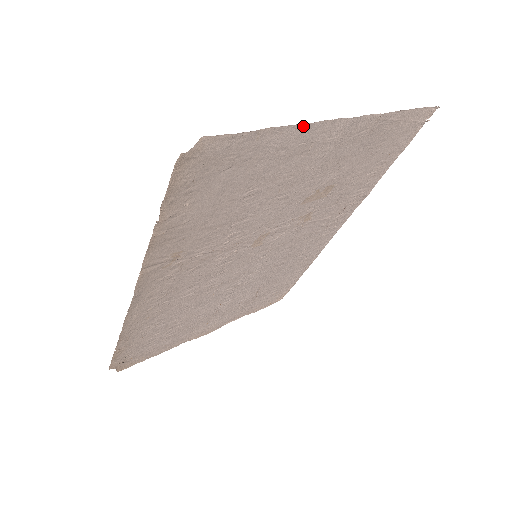
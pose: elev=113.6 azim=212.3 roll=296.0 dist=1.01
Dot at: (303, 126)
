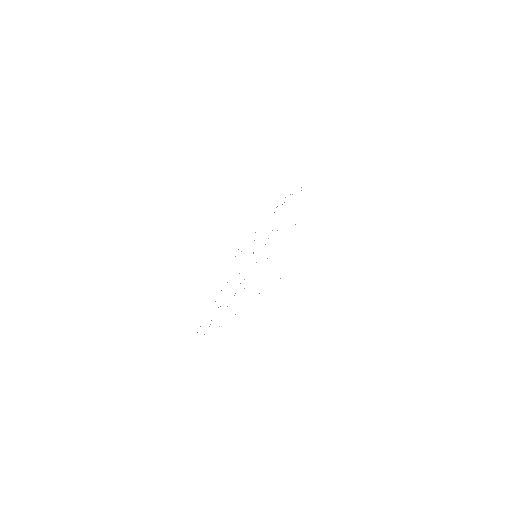
Dot at: occluded
